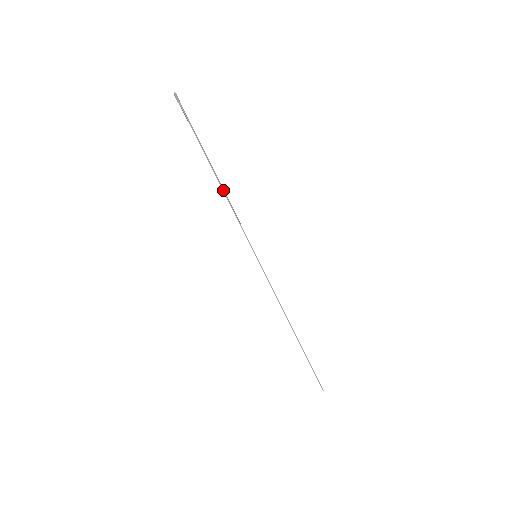
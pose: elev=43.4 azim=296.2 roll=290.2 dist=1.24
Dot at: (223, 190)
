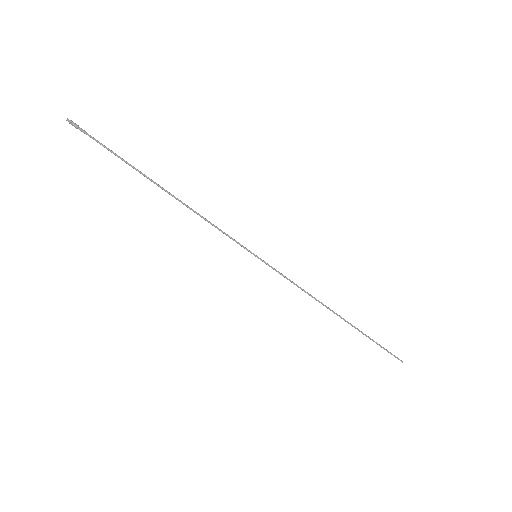
Dot at: (181, 202)
